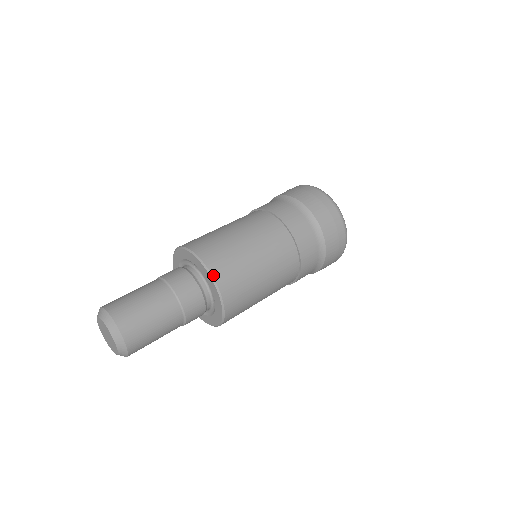
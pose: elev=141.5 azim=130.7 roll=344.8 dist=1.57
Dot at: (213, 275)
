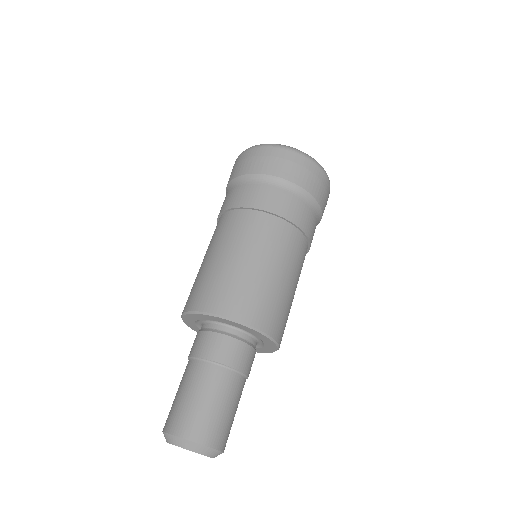
Dot at: (271, 336)
